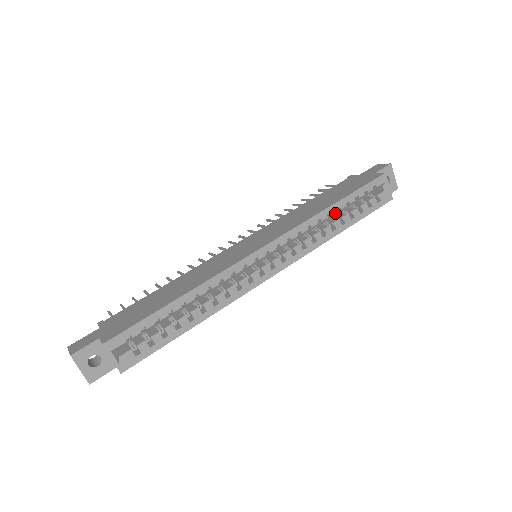
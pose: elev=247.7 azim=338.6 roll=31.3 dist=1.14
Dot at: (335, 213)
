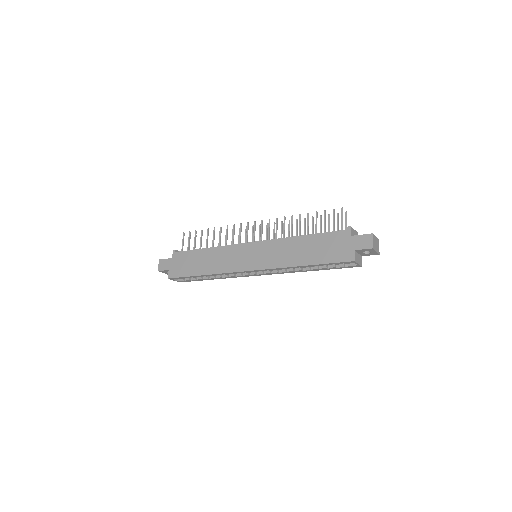
Dot at: (305, 267)
